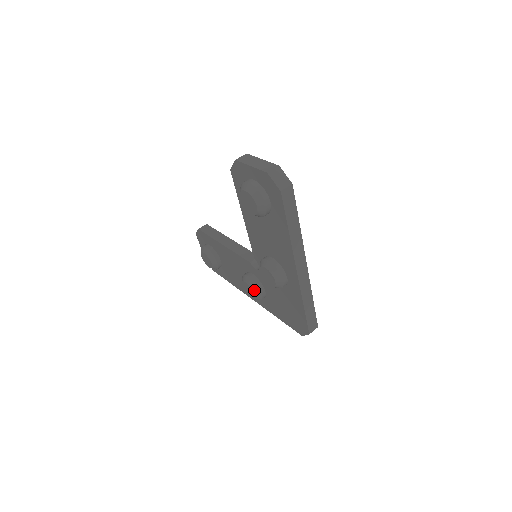
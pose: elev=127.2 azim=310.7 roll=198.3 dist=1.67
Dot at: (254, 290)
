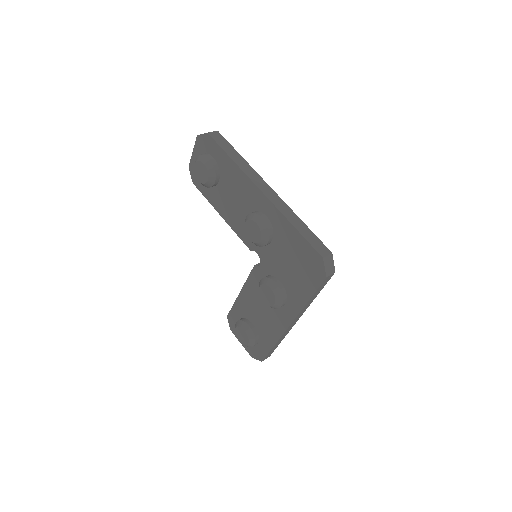
Dot at: (267, 284)
